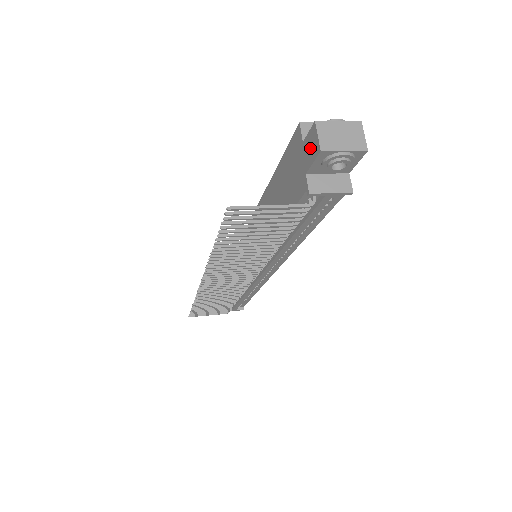
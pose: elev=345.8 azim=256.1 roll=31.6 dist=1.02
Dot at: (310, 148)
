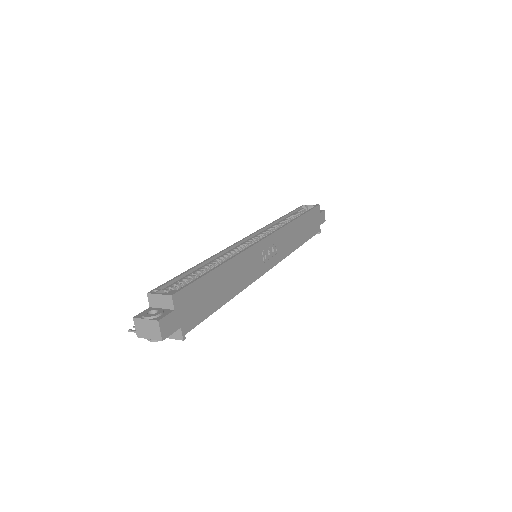
Dot at: occluded
